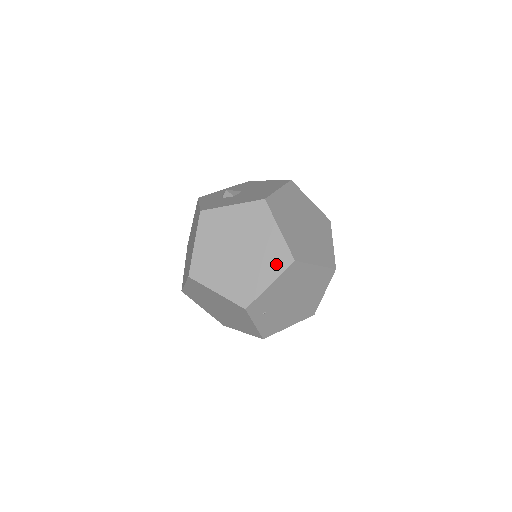
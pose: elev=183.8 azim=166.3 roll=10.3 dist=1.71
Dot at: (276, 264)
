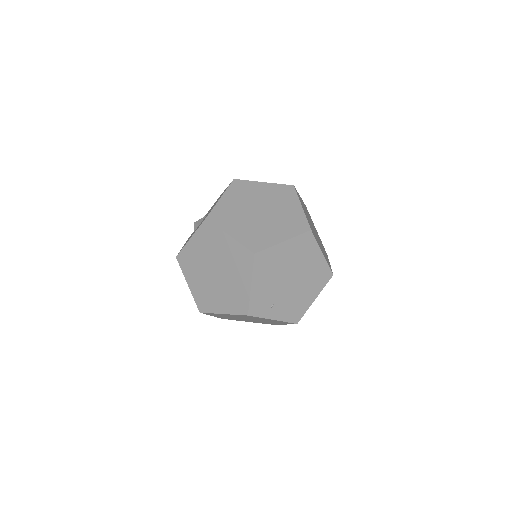
Dot at: (244, 265)
